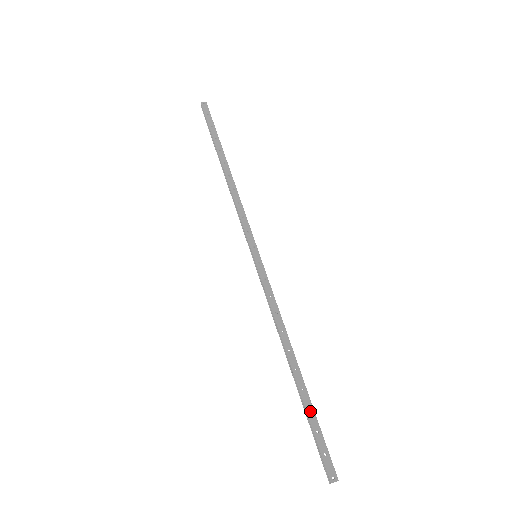
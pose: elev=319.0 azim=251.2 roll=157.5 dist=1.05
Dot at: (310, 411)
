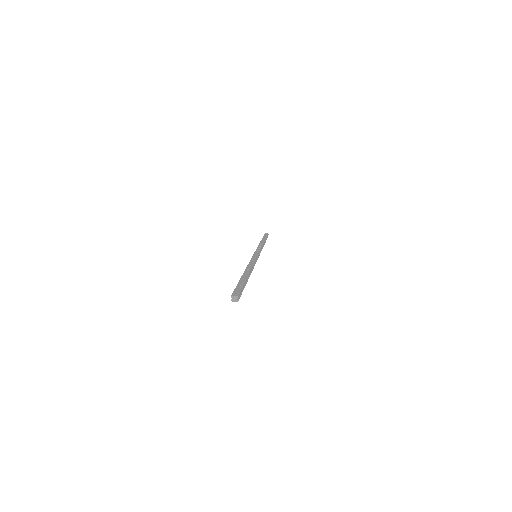
Dot at: (242, 281)
